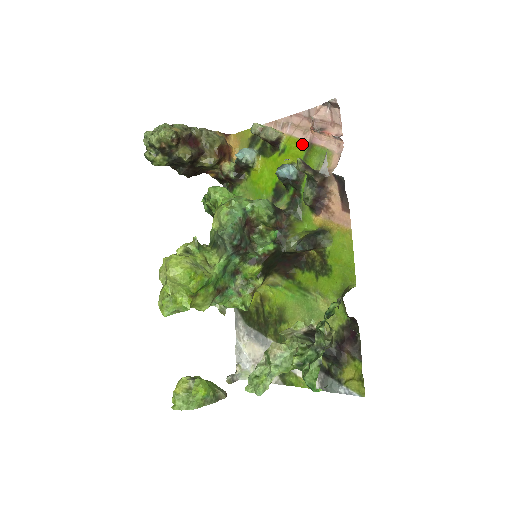
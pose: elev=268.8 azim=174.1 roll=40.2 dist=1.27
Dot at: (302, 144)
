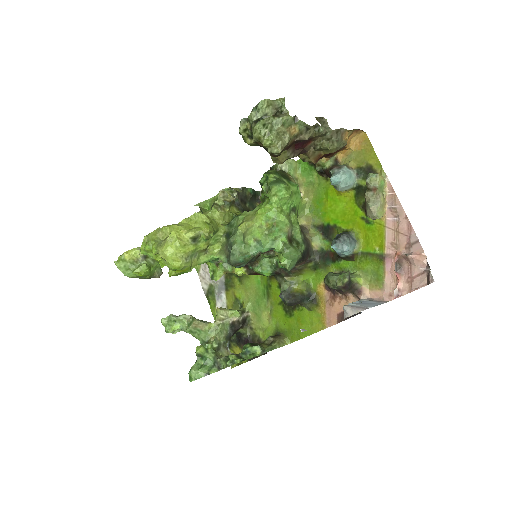
Dot at: (381, 245)
